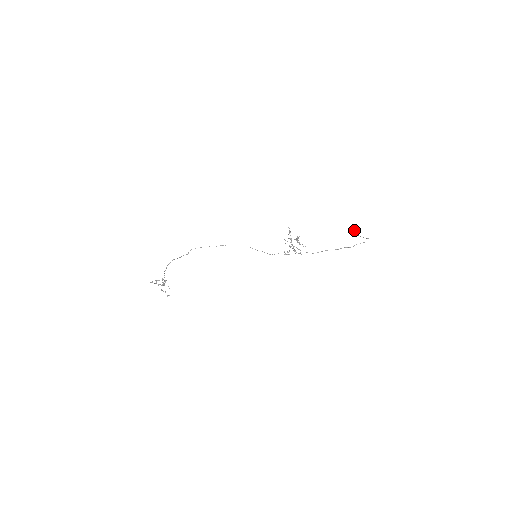
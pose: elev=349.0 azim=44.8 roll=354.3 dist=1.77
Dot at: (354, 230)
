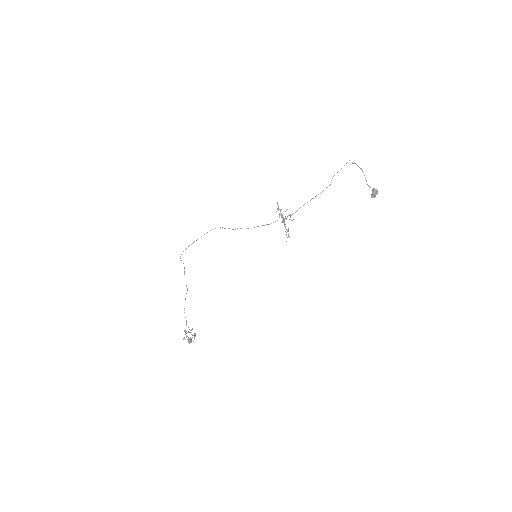
Dot at: occluded
